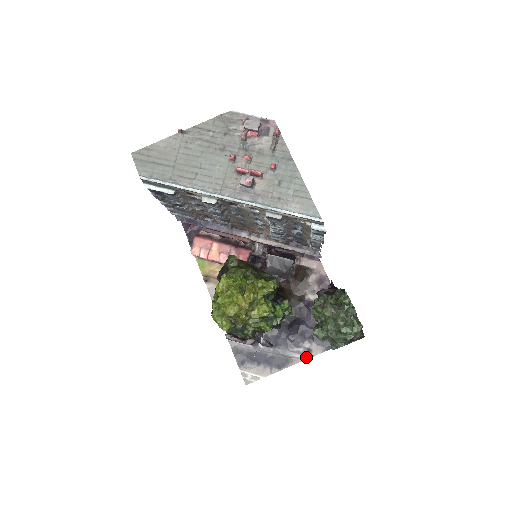
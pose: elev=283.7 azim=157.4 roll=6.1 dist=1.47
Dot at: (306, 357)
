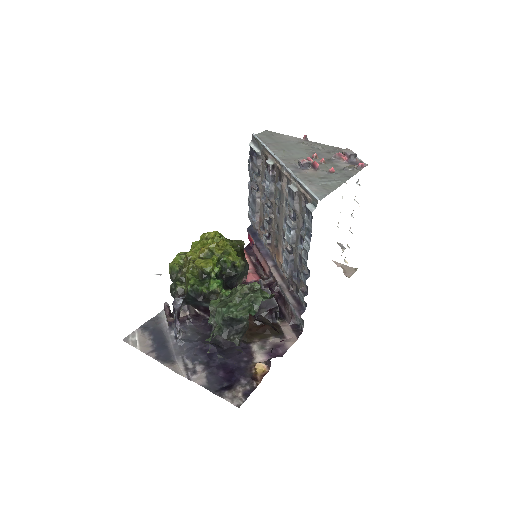
Dot at: (185, 374)
